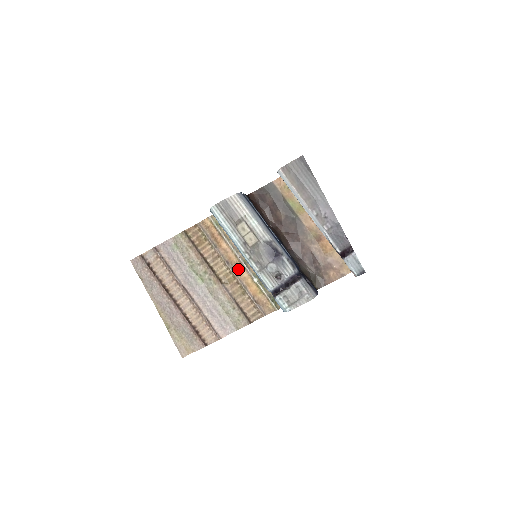
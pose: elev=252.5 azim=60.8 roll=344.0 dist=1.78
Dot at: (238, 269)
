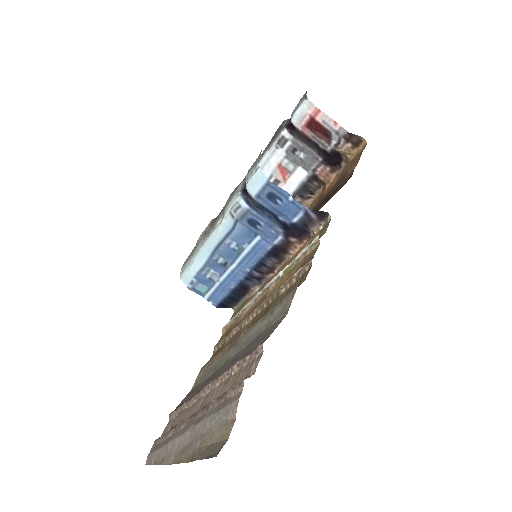
Dot at: (262, 300)
